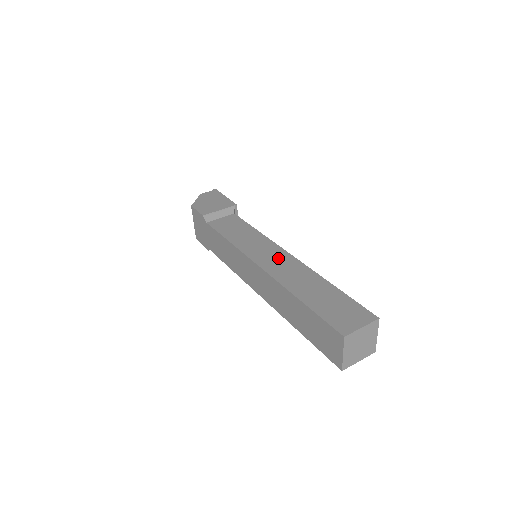
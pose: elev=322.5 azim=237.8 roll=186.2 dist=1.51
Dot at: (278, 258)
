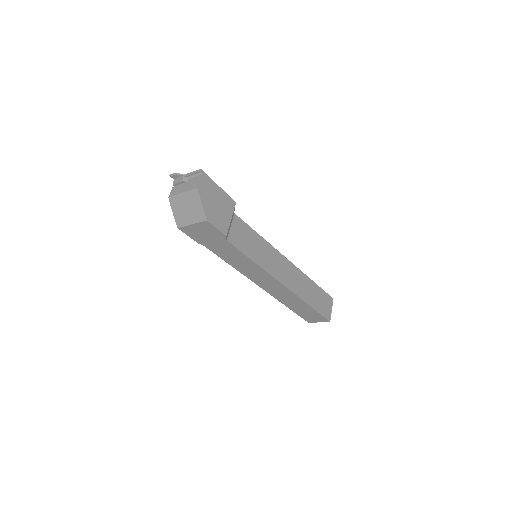
Dot at: (287, 269)
